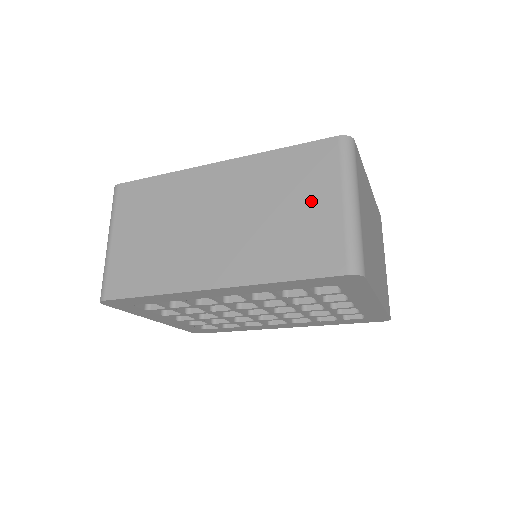
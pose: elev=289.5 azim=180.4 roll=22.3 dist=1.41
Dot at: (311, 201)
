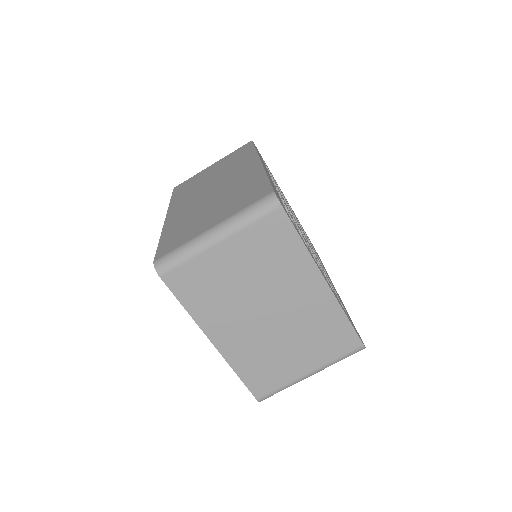
Dot at: (217, 214)
